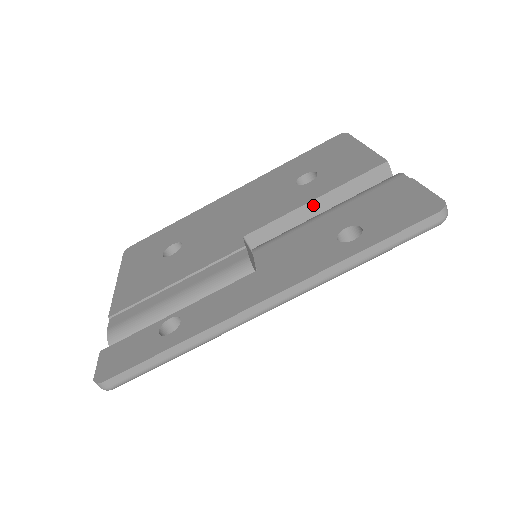
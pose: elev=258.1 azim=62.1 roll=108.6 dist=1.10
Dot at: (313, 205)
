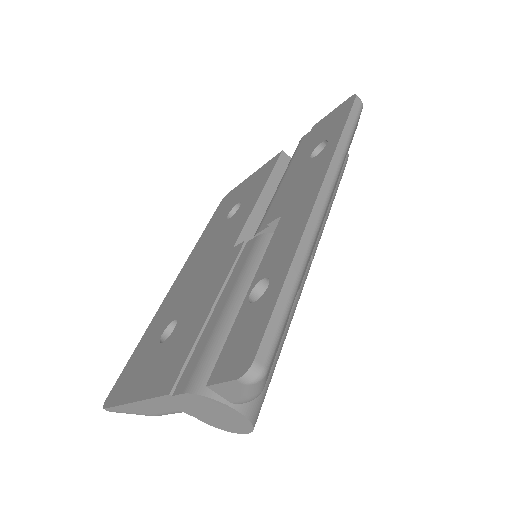
Dot at: (263, 199)
